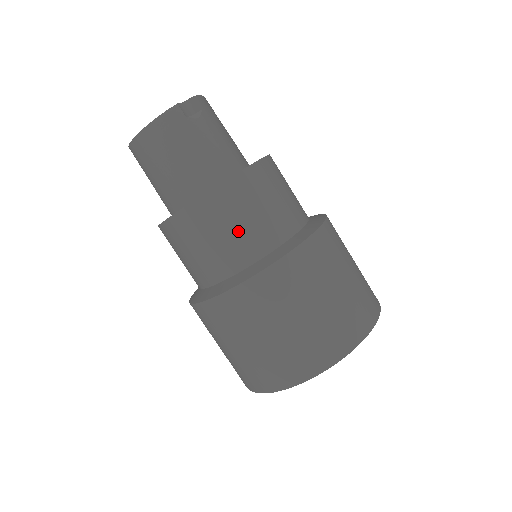
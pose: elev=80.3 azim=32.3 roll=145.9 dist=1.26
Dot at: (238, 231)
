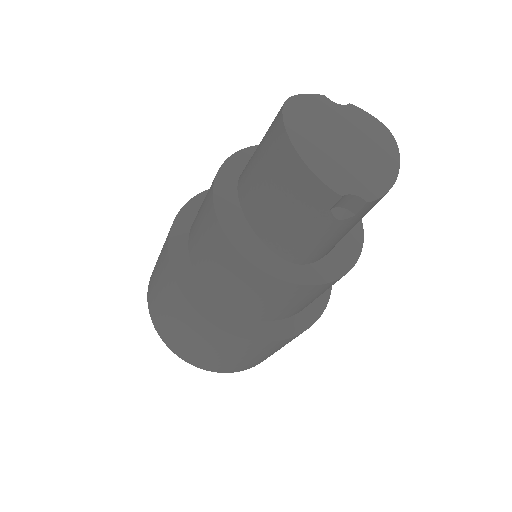
Dot at: (236, 291)
